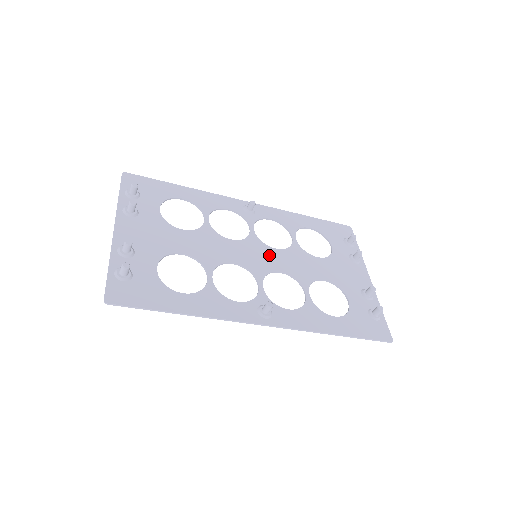
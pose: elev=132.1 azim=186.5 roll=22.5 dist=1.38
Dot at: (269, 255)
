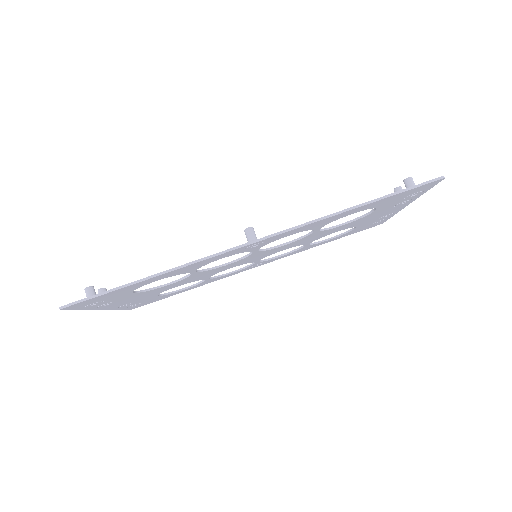
Dot at: occluded
